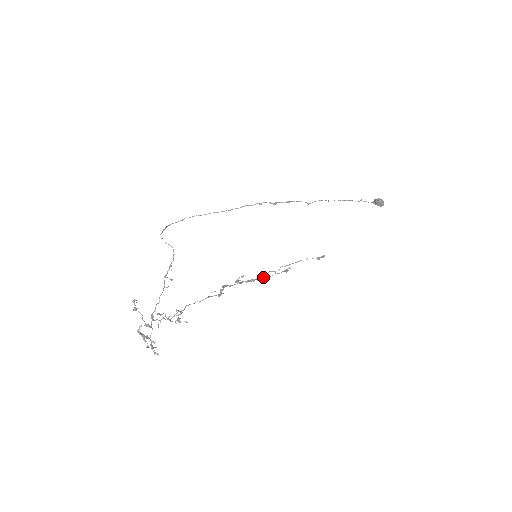
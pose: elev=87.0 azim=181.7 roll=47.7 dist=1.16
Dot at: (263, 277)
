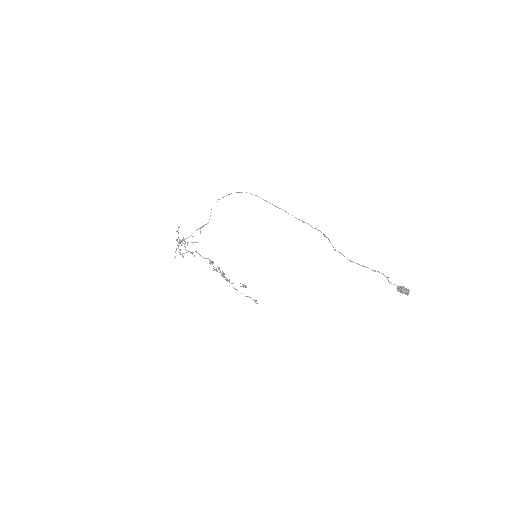
Dot at: (227, 279)
